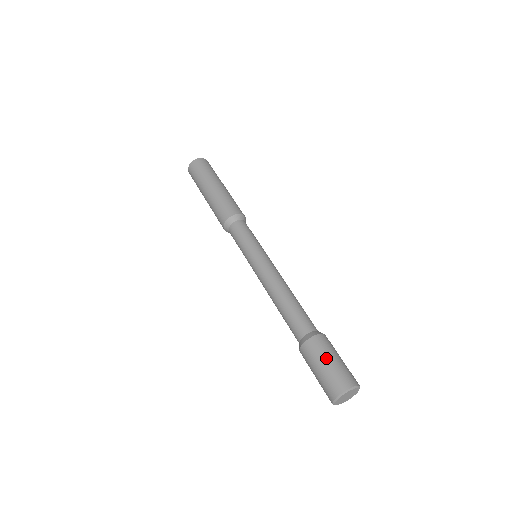
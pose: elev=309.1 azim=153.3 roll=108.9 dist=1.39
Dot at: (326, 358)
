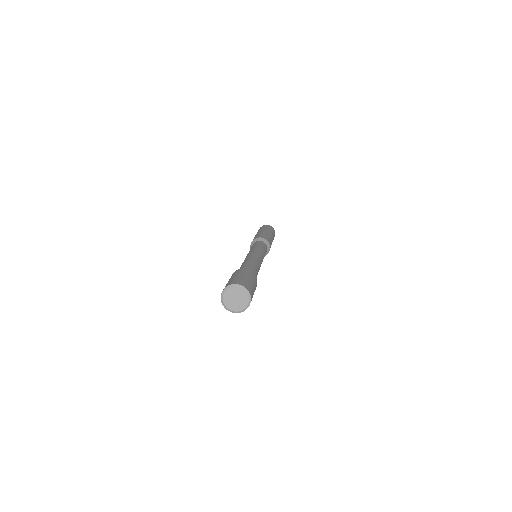
Dot at: (246, 275)
